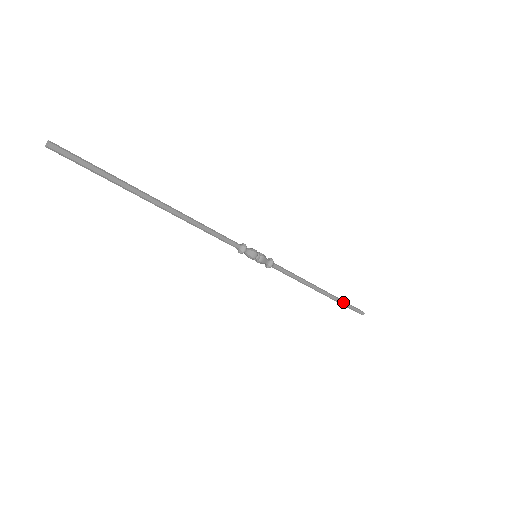
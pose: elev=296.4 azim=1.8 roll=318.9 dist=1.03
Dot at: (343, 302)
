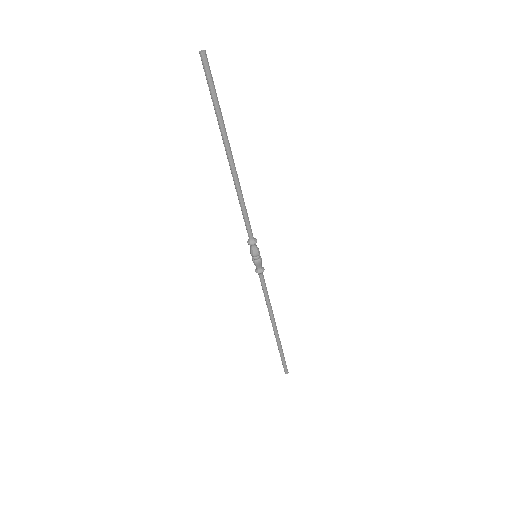
Dot at: (282, 349)
